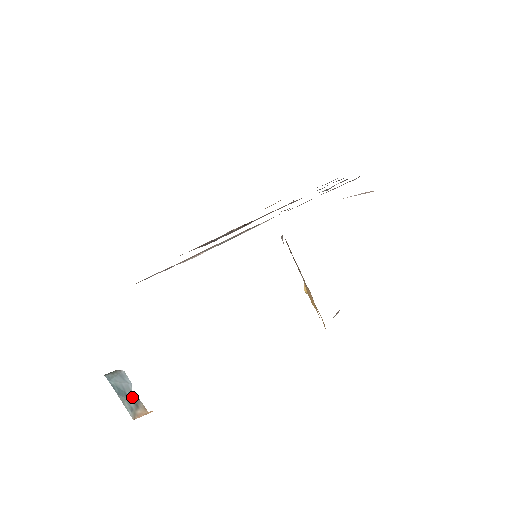
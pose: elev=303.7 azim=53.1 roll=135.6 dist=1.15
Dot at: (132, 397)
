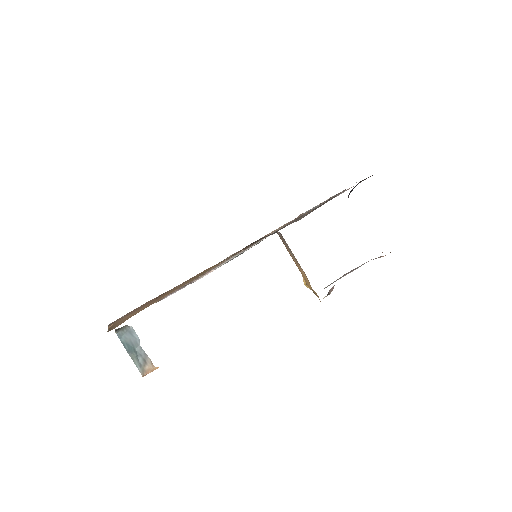
Dot at: (140, 352)
